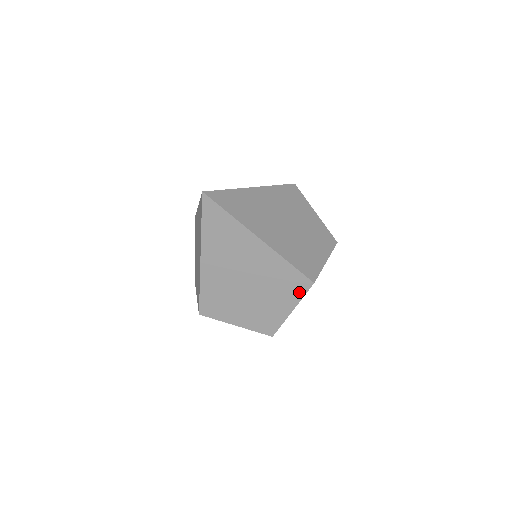
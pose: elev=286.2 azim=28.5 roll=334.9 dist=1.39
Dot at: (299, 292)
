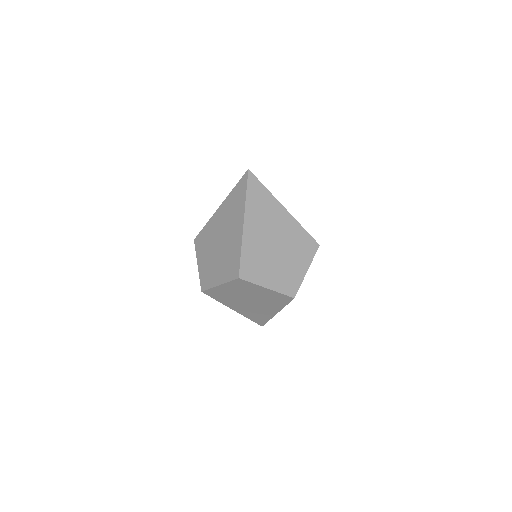
Dot at: (311, 253)
